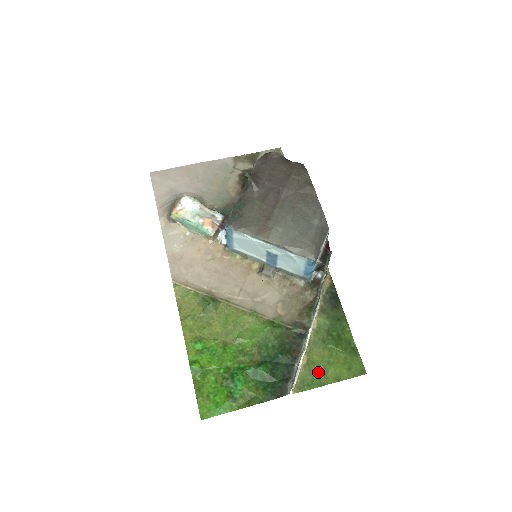
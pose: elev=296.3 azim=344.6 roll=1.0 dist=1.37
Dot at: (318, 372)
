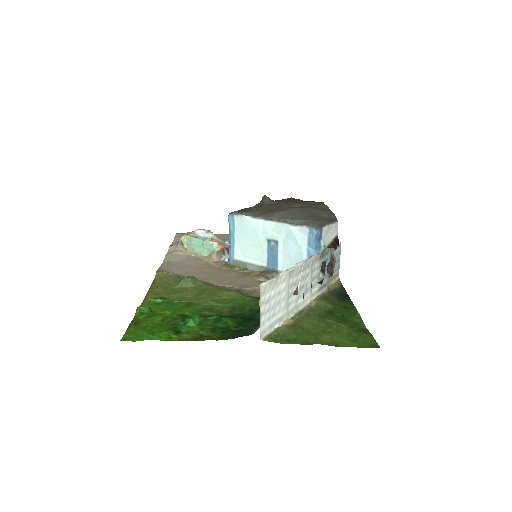
Dot at: (306, 334)
